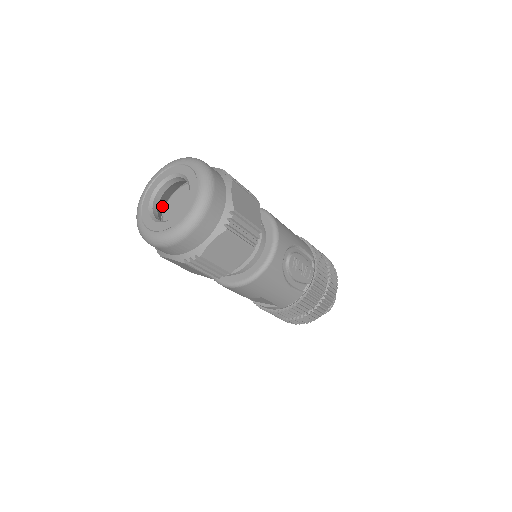
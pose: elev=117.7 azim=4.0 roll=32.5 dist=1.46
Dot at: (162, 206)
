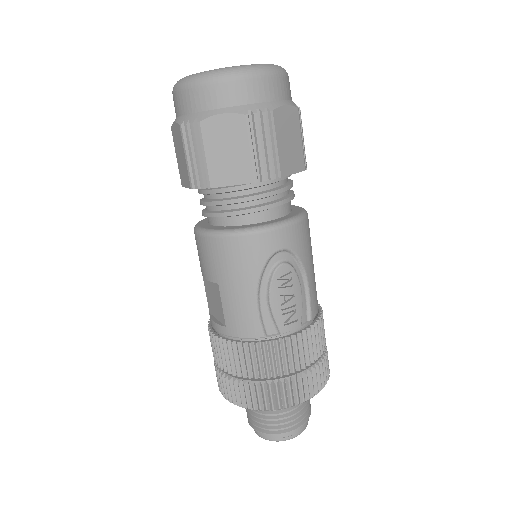
Dot at: occluded
